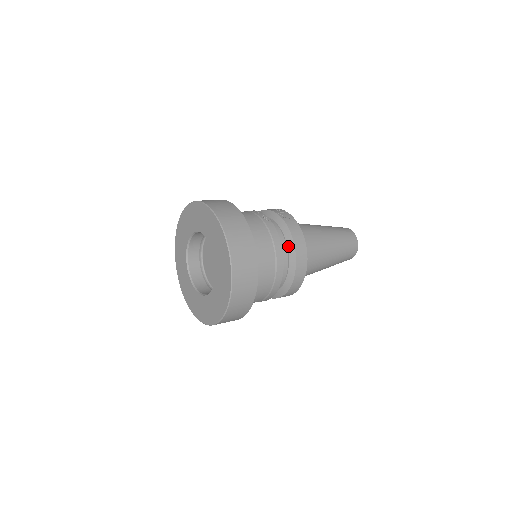
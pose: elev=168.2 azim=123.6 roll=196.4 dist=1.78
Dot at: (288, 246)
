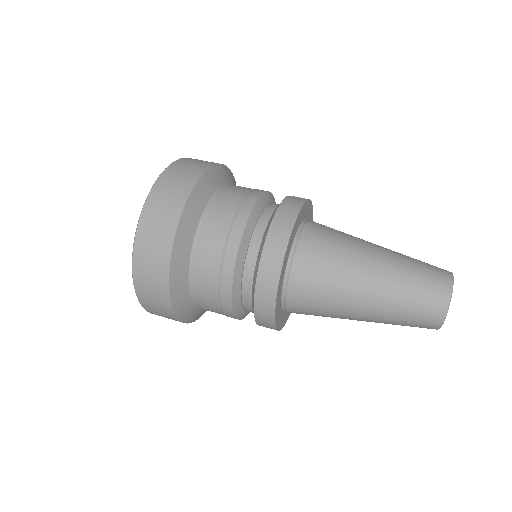
Dot at: (269, 220)
